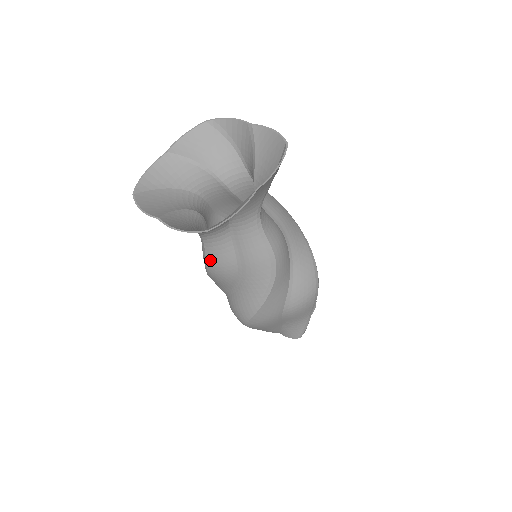
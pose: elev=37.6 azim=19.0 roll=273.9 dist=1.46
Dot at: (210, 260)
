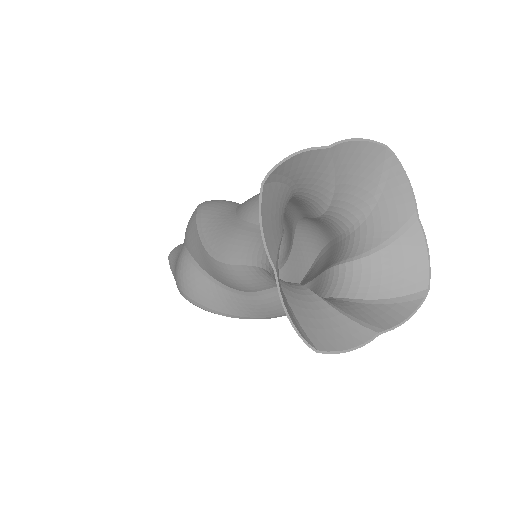
Dot at: (238, 270)
